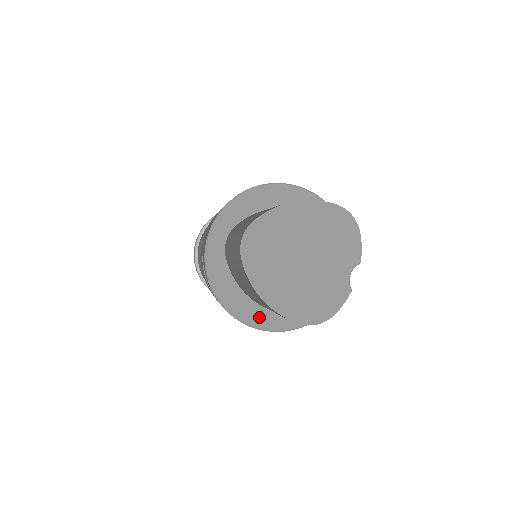
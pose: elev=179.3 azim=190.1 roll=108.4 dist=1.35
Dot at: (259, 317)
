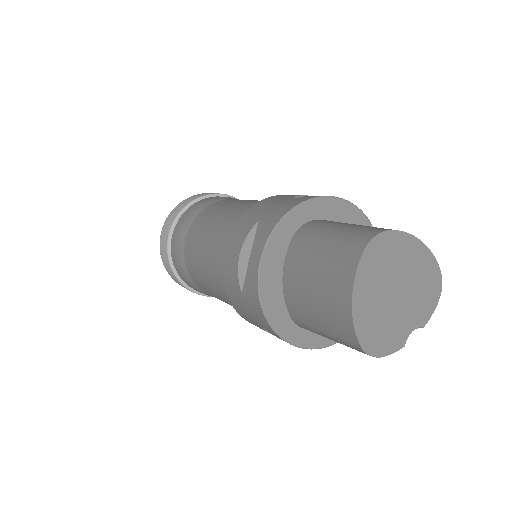
Dot at: (277, 312)
